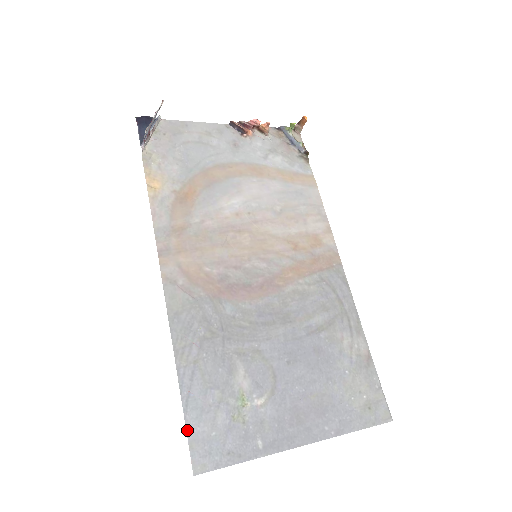
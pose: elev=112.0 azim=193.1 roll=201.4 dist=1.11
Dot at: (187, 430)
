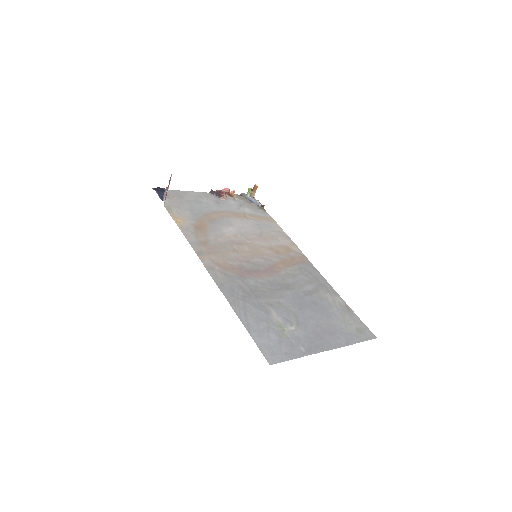
Dot at: (255, 342)
